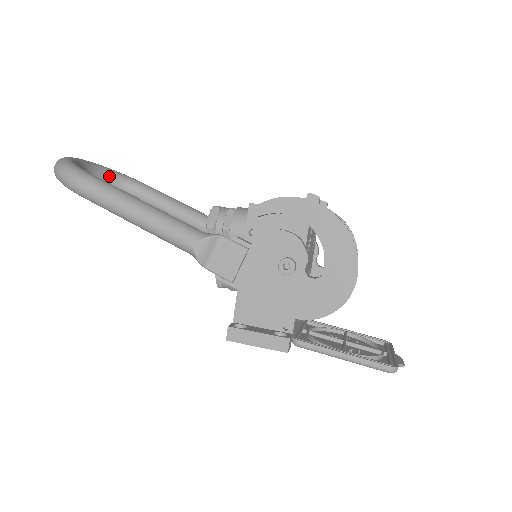
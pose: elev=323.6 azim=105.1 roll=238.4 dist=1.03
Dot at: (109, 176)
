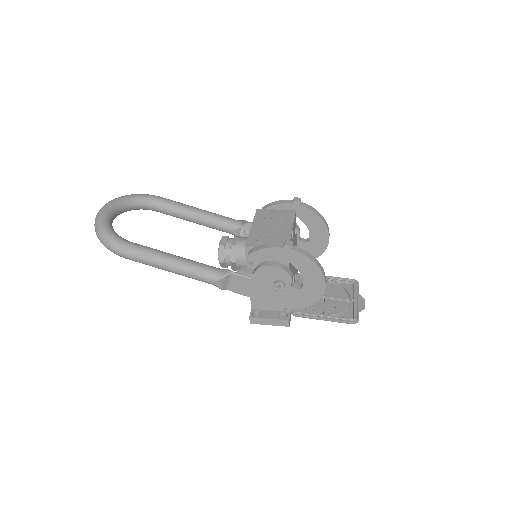
Dot at: (129, 205)
